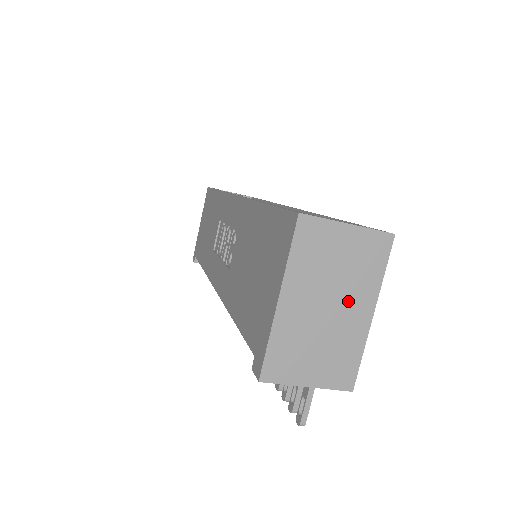
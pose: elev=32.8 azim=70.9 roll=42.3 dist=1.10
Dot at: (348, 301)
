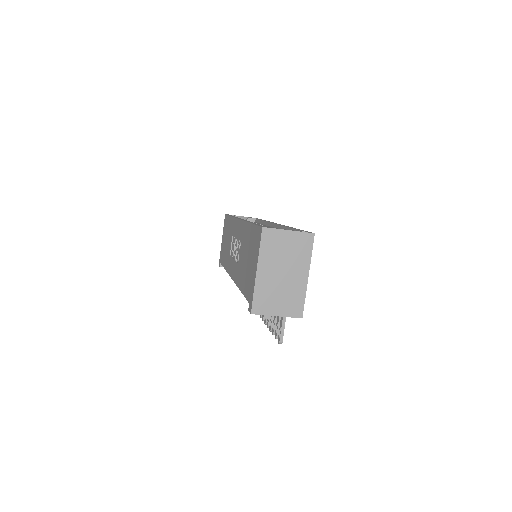
Dot at: (294, 270)
